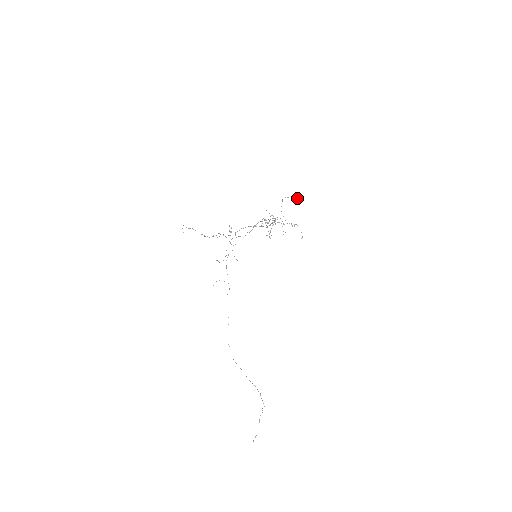
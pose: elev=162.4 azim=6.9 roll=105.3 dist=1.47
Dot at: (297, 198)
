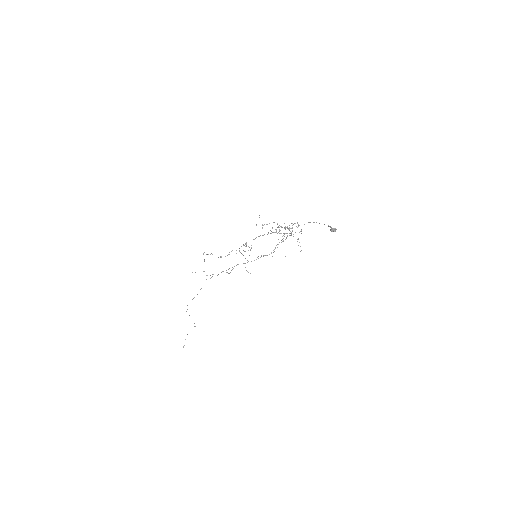
Dot at: (333, 231)
